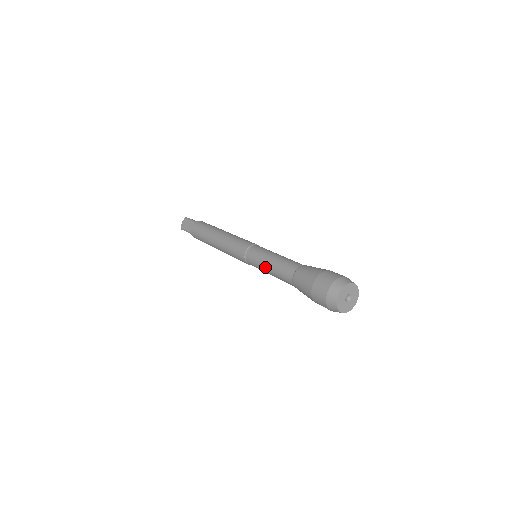
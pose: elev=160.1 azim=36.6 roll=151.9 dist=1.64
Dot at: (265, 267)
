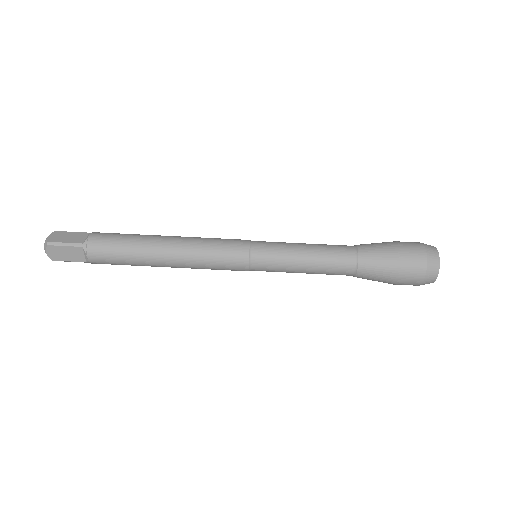
Dot at: (297, 272)
